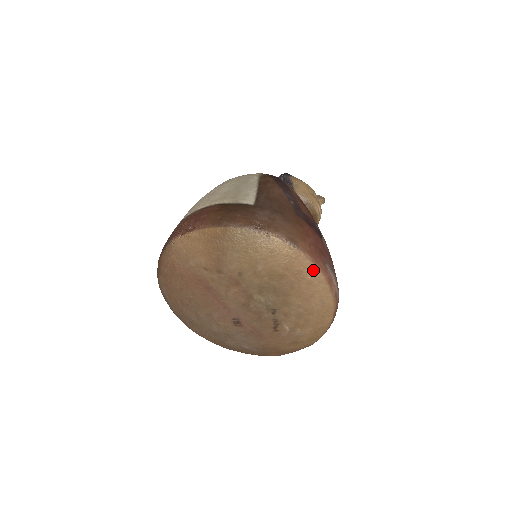
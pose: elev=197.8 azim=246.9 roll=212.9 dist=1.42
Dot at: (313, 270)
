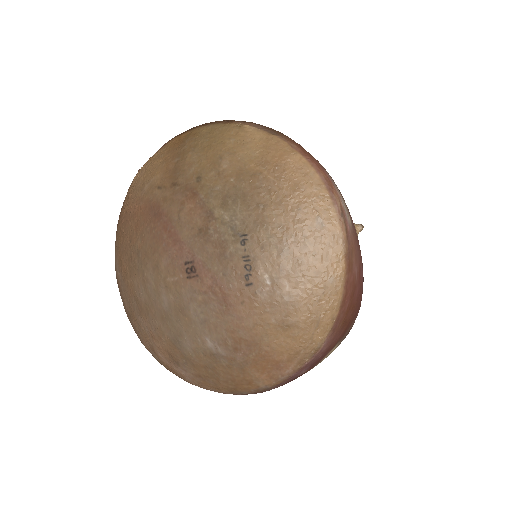
Dot at: (301, 164)
